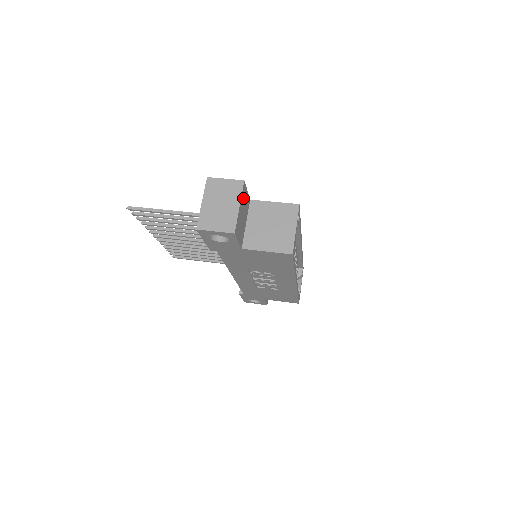
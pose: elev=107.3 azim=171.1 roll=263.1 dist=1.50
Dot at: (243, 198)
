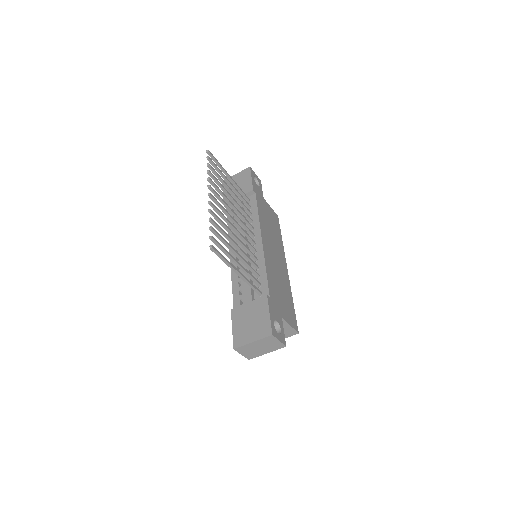
Dot at: occluded
